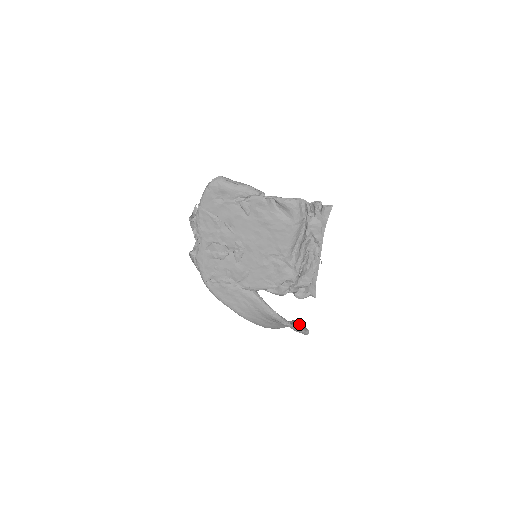
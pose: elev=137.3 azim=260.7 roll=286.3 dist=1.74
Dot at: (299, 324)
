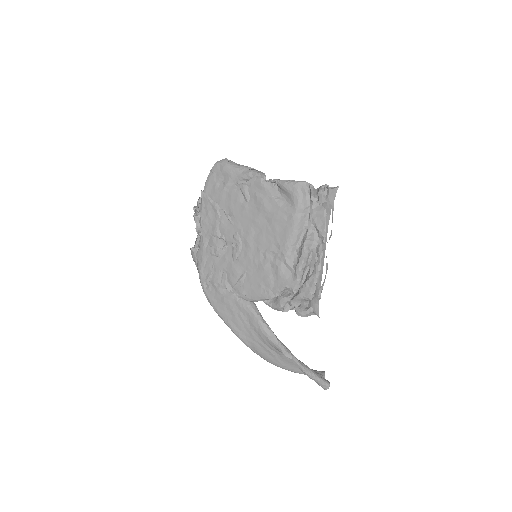
Dot at: (321, 375)
